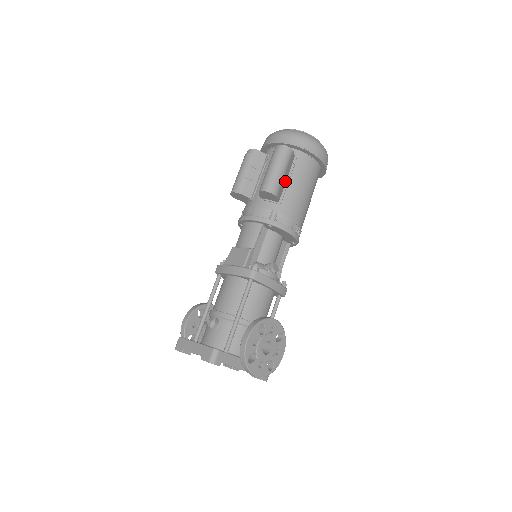
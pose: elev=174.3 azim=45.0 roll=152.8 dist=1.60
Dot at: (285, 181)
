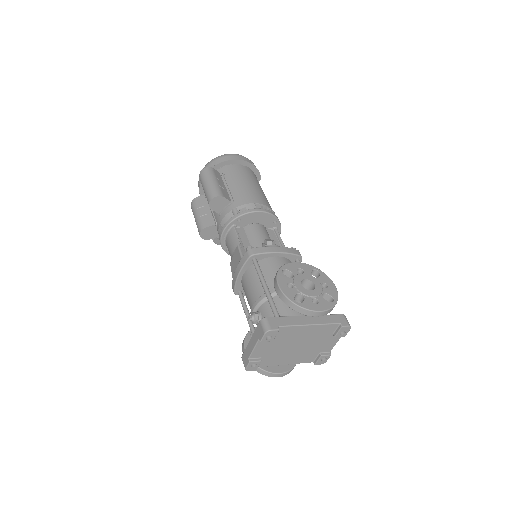
Dot at: (224, 188)
